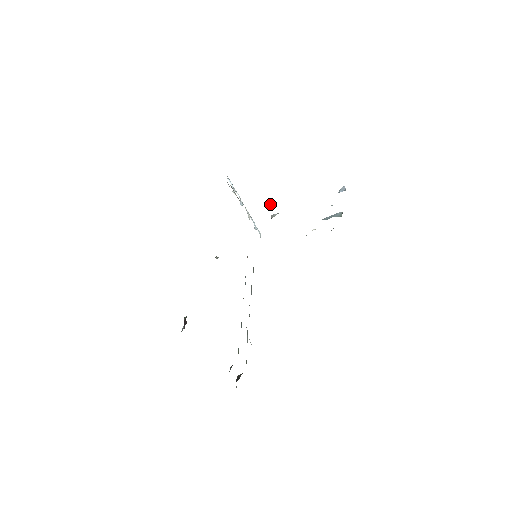
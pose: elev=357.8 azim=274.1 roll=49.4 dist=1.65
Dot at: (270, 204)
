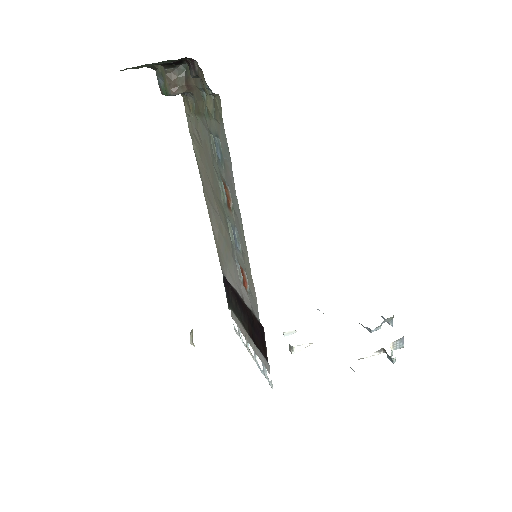
Dot at: occluded
